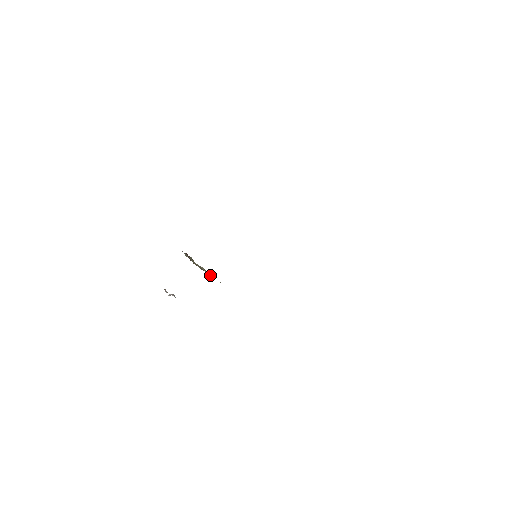
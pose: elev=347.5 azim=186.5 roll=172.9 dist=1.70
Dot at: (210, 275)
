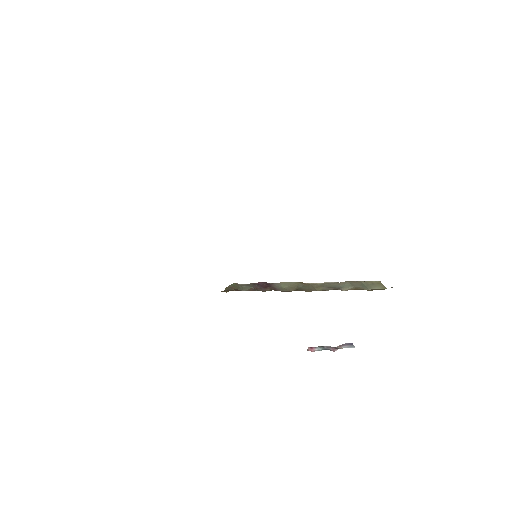
Dot at: (353, 289)
